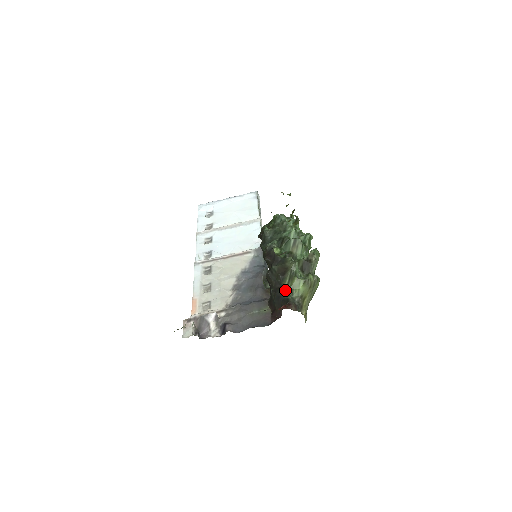
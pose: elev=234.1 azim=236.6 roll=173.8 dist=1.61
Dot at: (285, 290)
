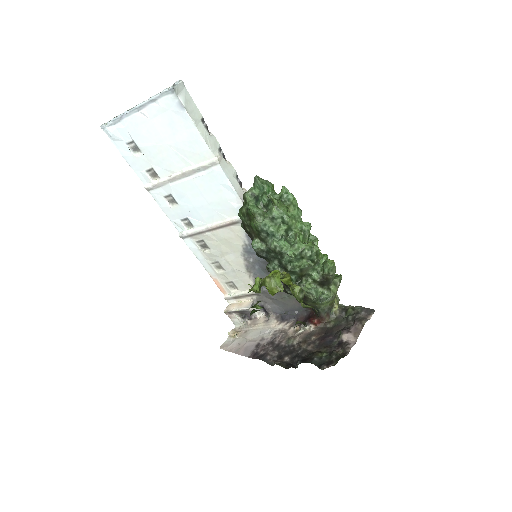
Dot at: (311, 305)
